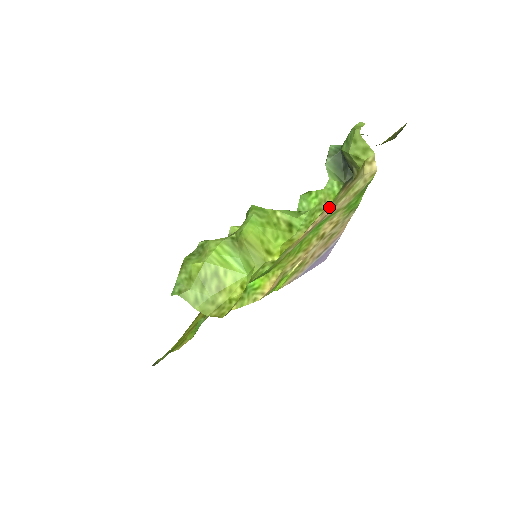
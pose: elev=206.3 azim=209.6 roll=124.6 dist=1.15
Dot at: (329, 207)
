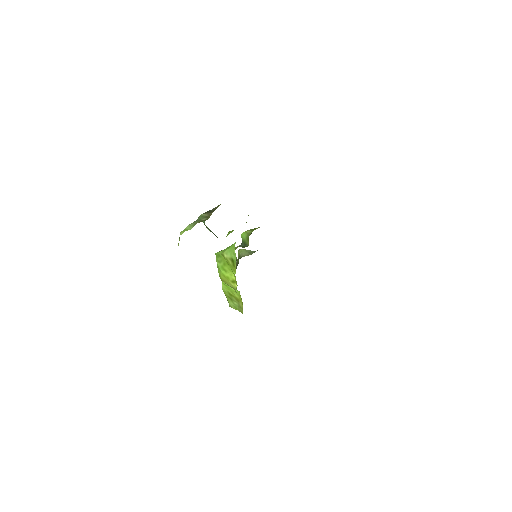
Dot at: occluded
